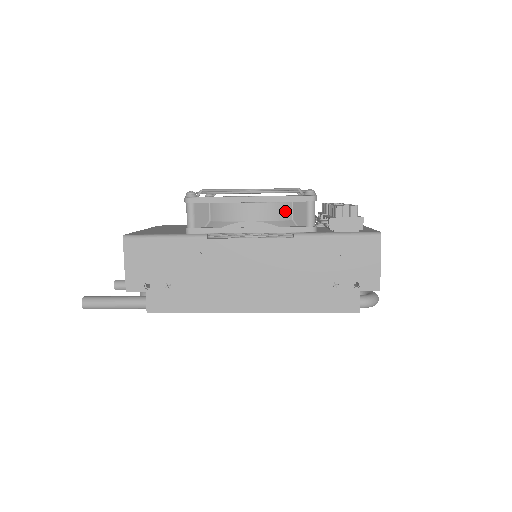
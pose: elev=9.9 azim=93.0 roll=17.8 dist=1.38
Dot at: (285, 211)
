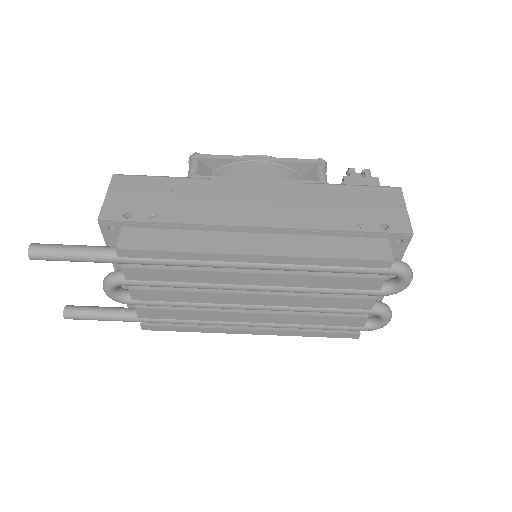
Dot at: (294, 177)
